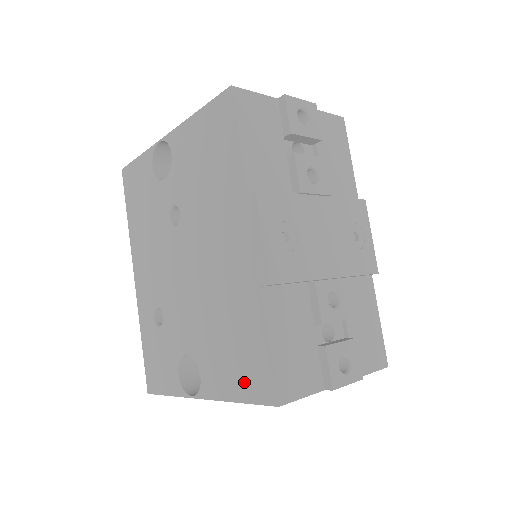
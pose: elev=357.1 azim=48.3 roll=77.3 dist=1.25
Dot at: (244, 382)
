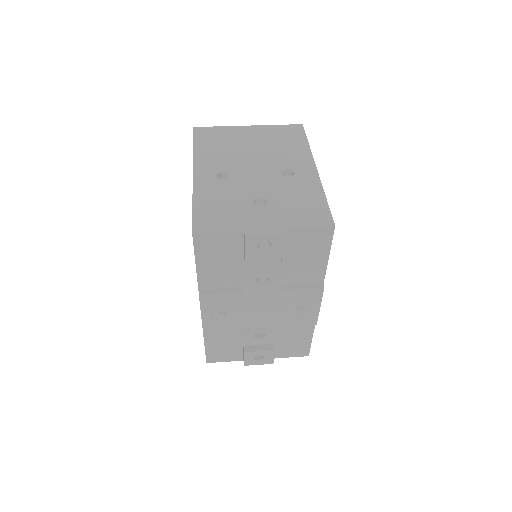
Dot at: occluded
